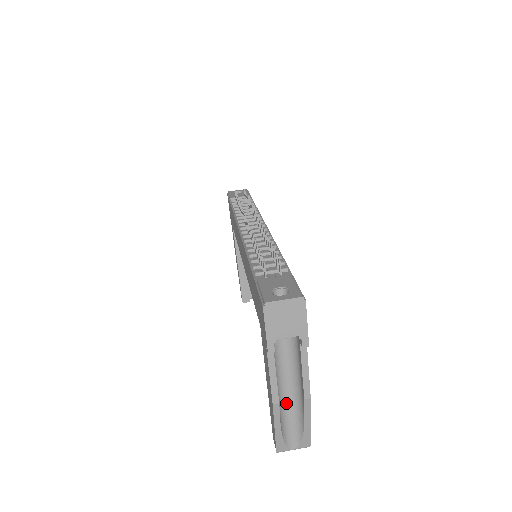
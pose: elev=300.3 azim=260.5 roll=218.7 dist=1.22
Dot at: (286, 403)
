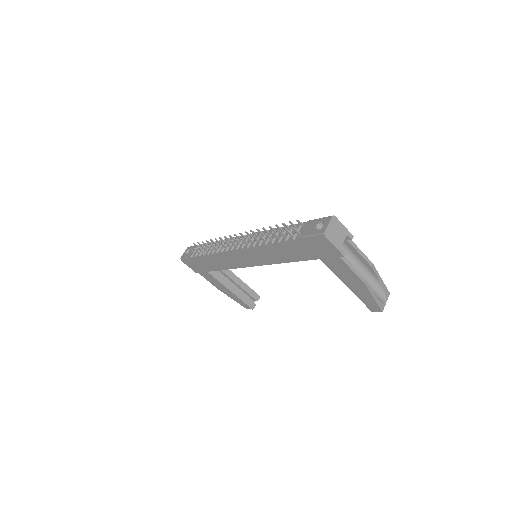
Dot at: occluded
